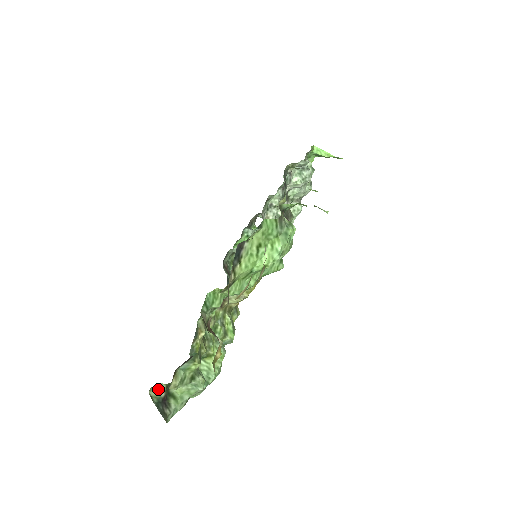
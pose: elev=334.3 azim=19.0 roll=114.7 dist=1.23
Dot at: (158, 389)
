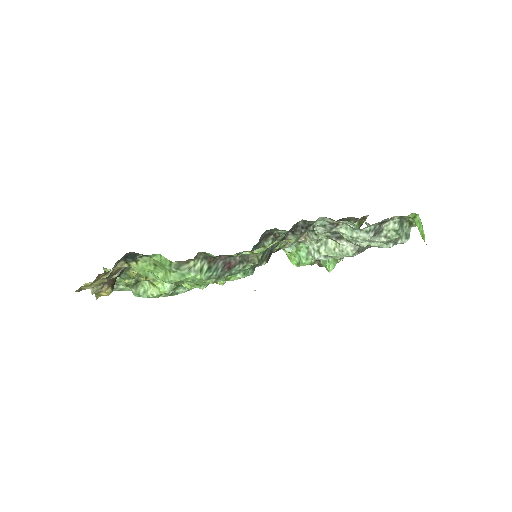
Dot at: occluded
